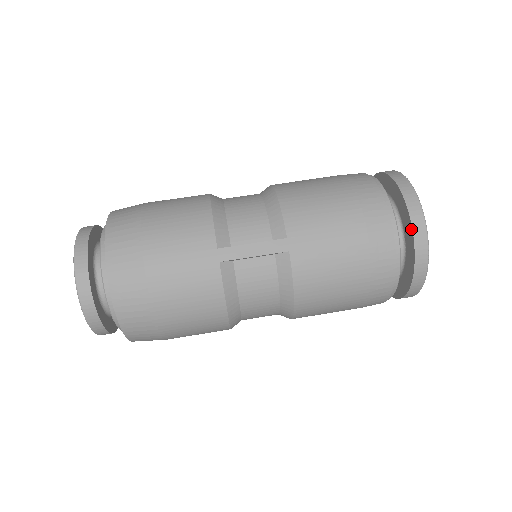
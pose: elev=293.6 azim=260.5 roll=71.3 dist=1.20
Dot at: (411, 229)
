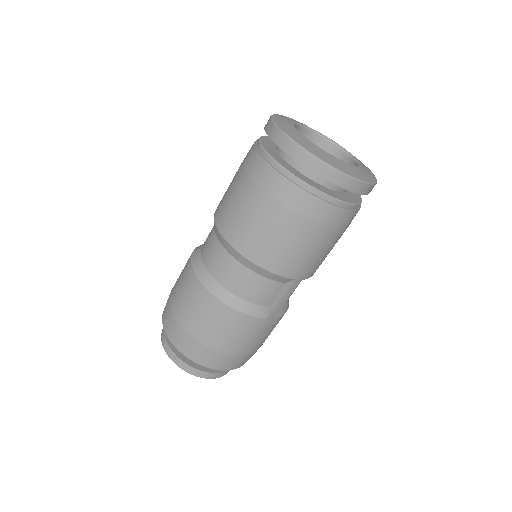
Dot at: (357, 193)
